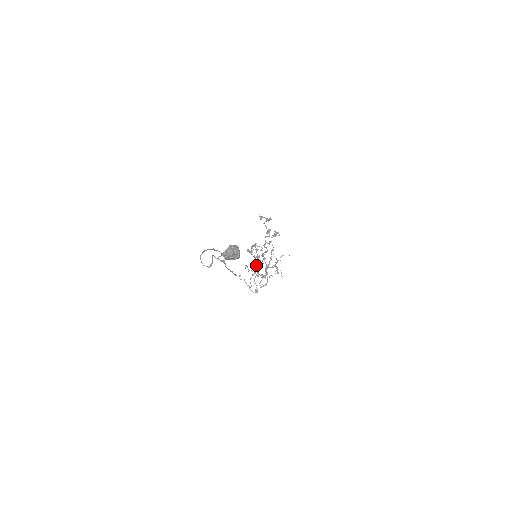
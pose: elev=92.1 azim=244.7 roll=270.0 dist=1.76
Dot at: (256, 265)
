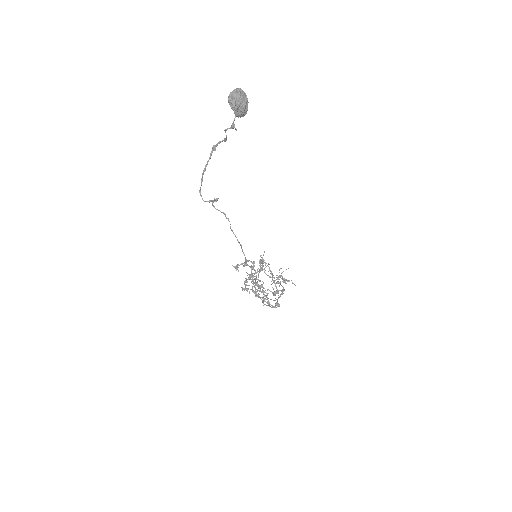
Dot at: occluded
